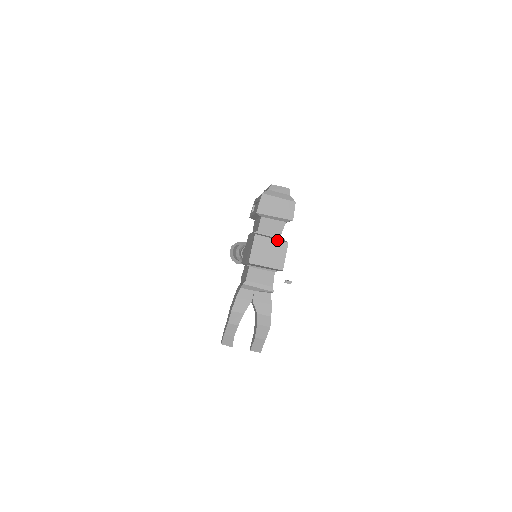
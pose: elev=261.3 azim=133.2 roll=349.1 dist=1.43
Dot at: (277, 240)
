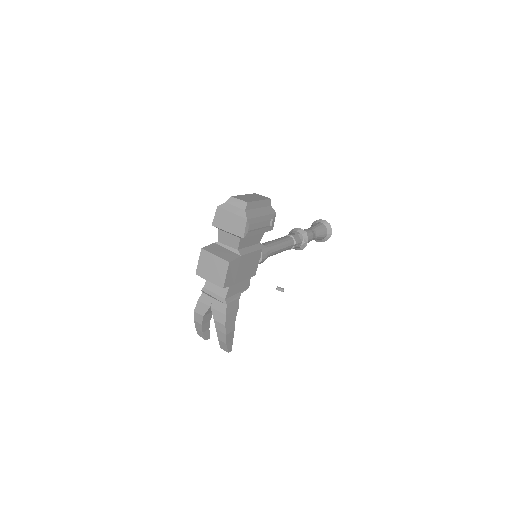
Dot at: (219, 258)
